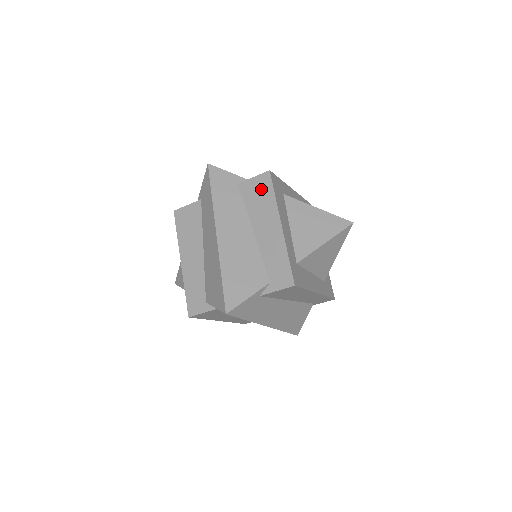
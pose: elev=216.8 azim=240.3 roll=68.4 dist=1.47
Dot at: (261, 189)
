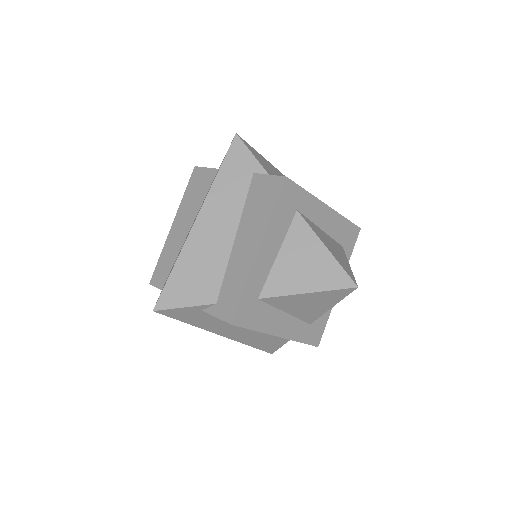
Dot at: occluded
